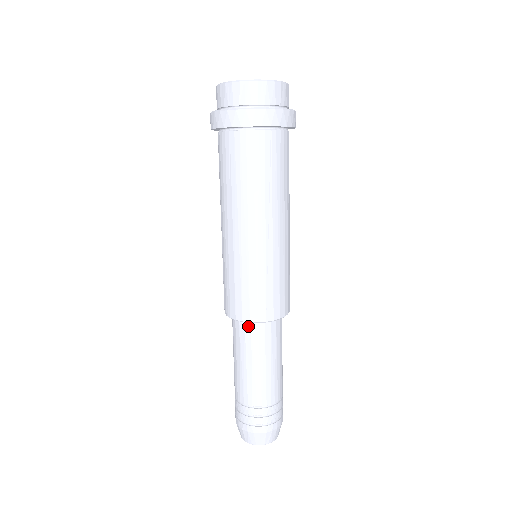
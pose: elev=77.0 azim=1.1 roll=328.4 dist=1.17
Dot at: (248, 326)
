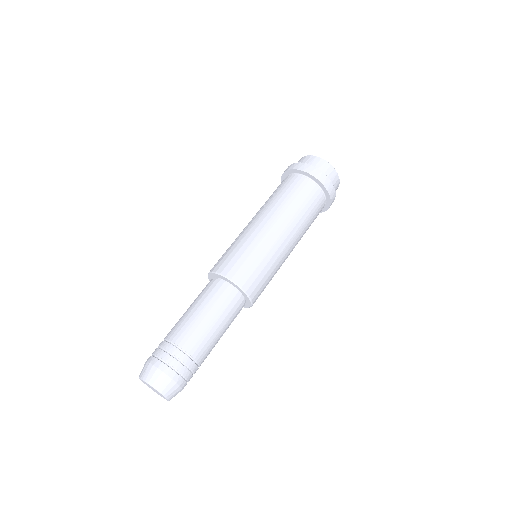
Dot at: (217, 281)
